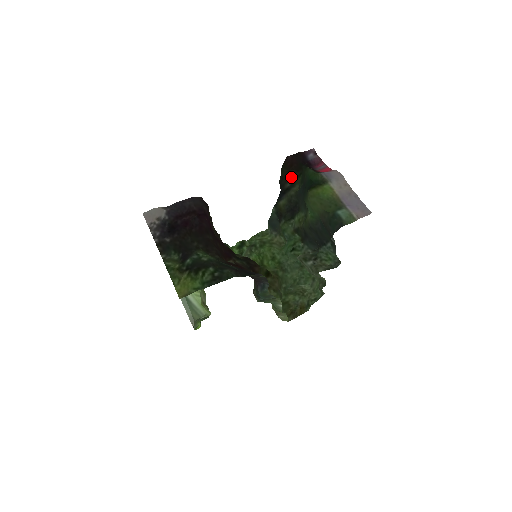
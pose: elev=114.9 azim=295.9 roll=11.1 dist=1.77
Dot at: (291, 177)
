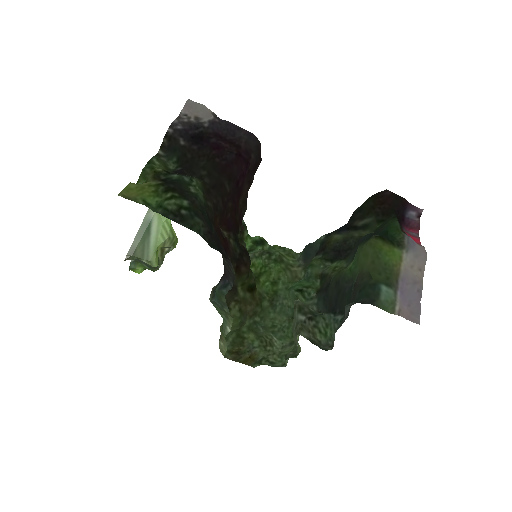
Dot at: (370, 216)
